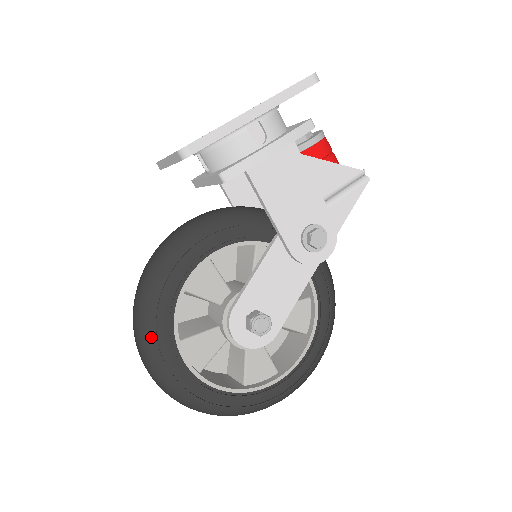
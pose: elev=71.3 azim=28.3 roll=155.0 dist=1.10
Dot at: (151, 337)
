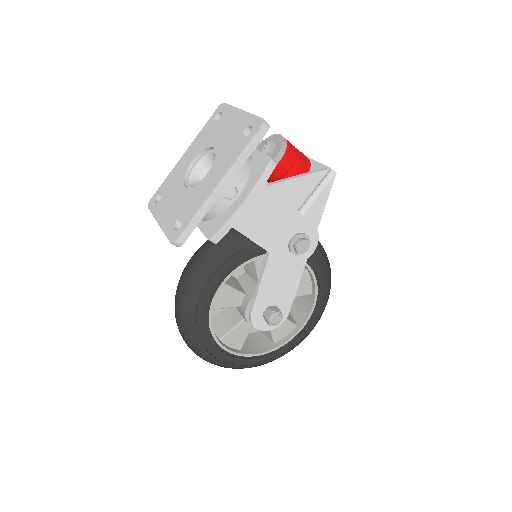
Dot at: (199, 347)
